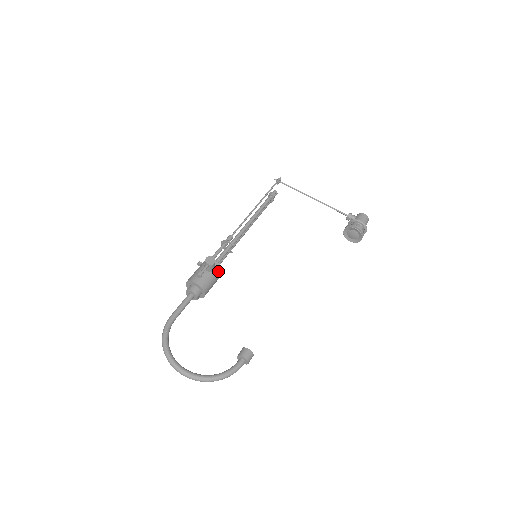
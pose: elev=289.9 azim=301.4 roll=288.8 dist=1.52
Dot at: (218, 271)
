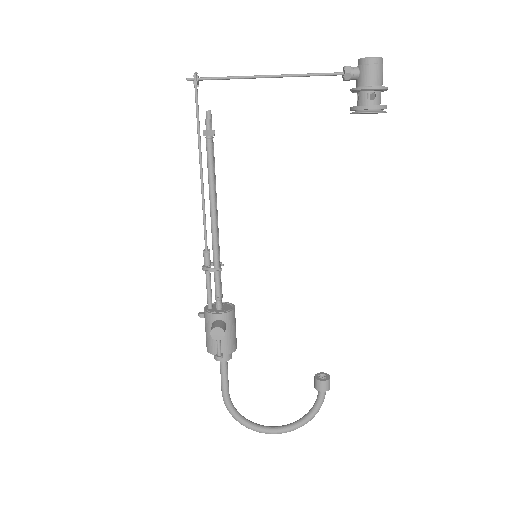
Dot at: (230, 319)
